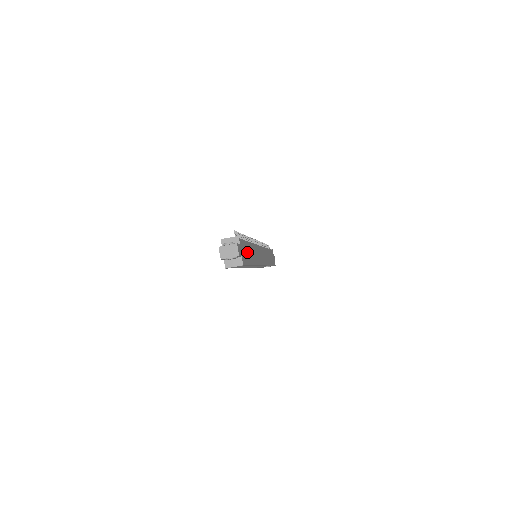
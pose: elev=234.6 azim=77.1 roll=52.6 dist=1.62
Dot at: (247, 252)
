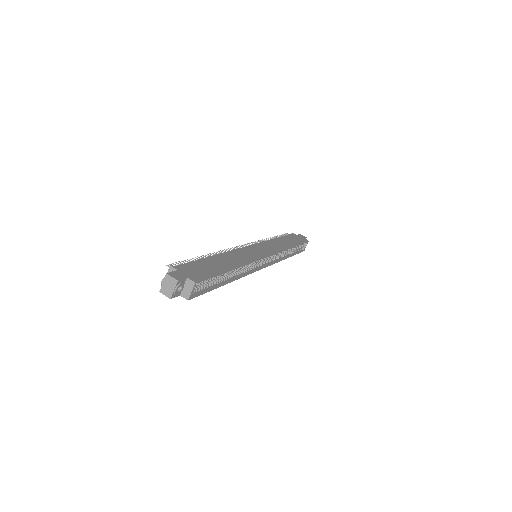
Dot at: (206, 267)
